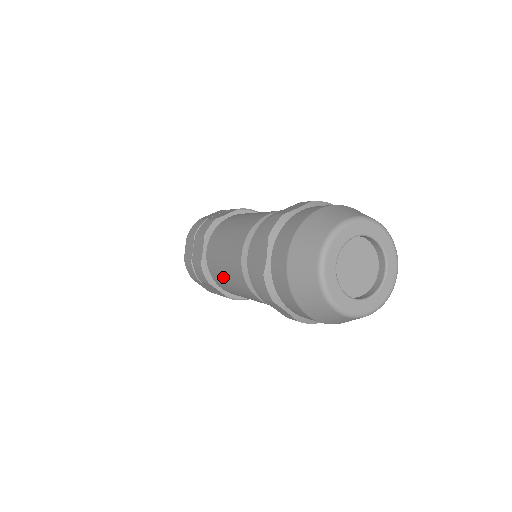
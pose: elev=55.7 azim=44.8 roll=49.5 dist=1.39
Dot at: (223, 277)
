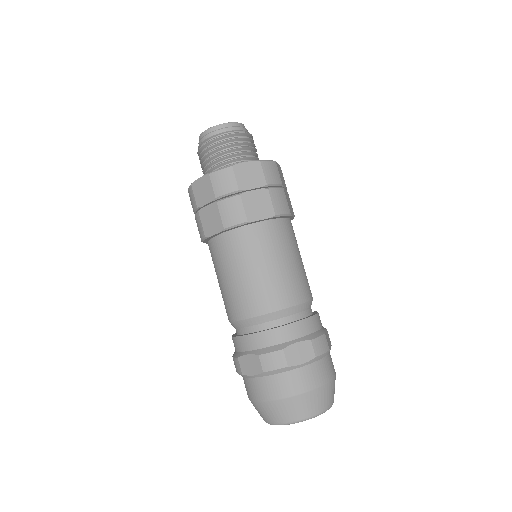
Dot at: (216, 274)
